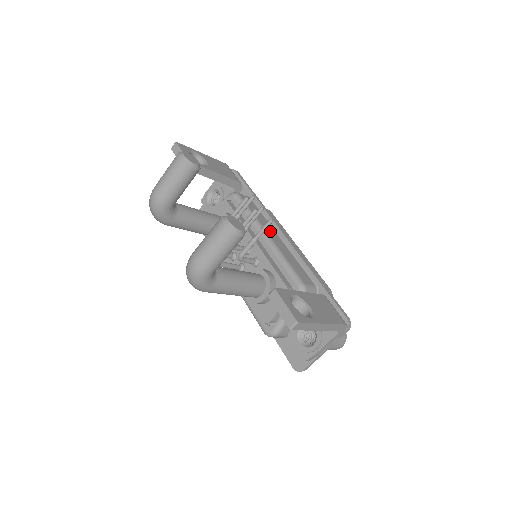
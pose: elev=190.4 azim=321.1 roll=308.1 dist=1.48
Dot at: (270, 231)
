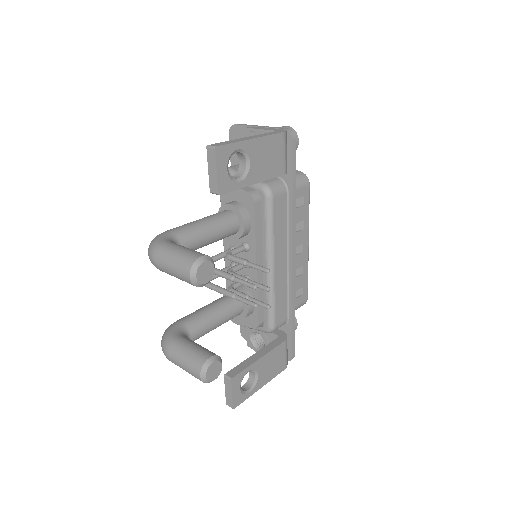
Dot at: (280, 254)
